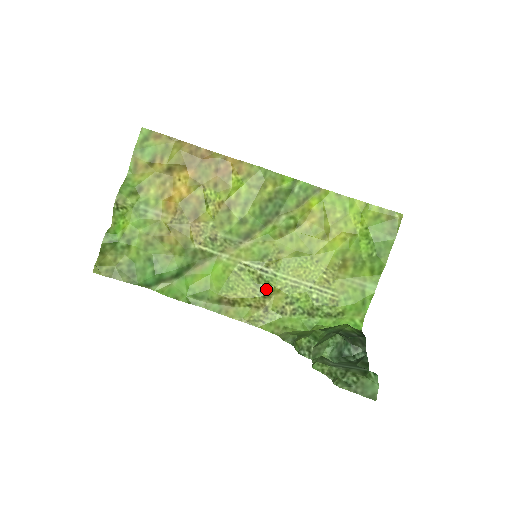
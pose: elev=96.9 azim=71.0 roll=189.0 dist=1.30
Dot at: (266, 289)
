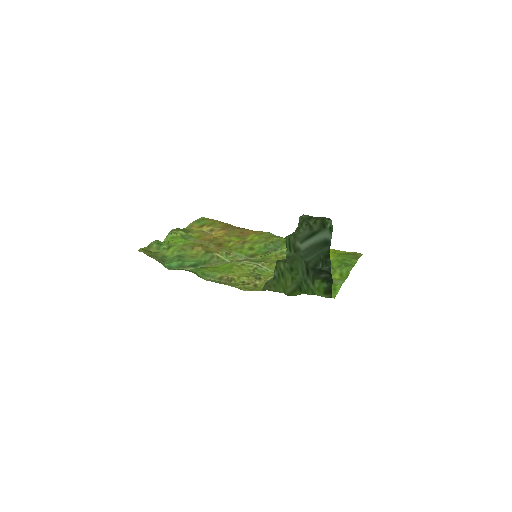
Dot at: (258, 275)
